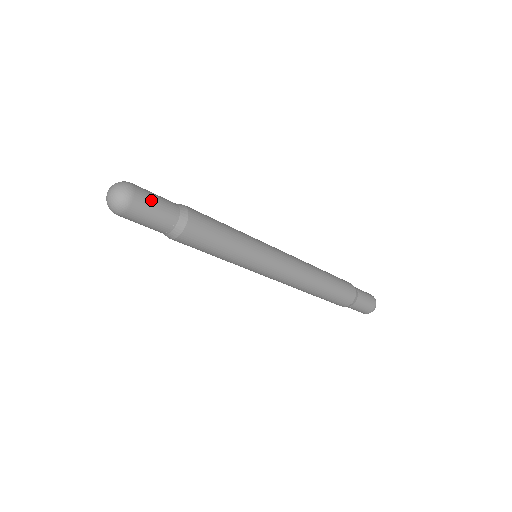
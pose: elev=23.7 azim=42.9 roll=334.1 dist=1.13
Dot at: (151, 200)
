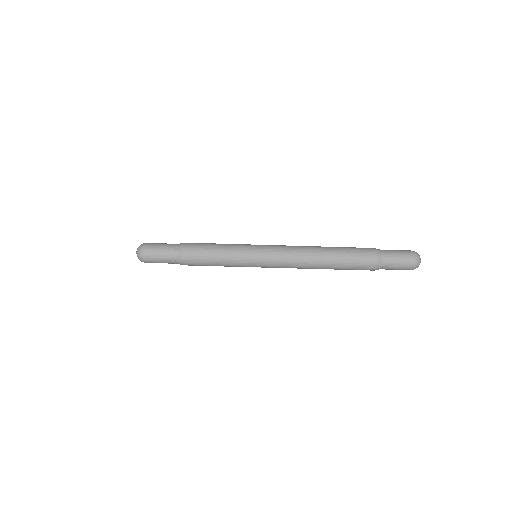
Dot at: occluded
